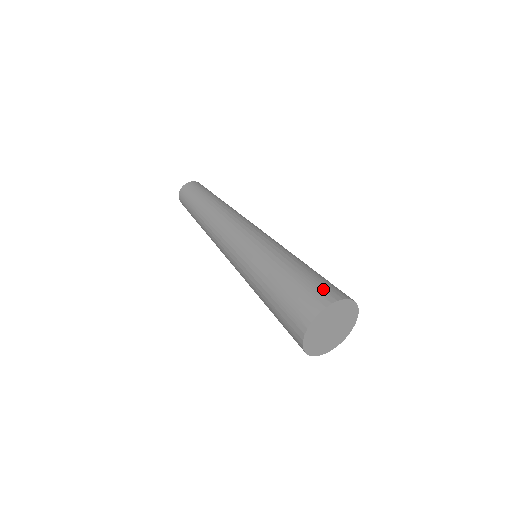
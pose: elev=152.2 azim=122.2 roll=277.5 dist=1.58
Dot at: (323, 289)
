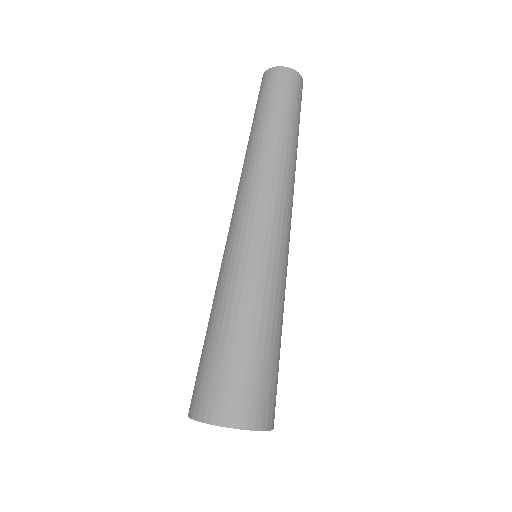
Dot at: (232, 398)
